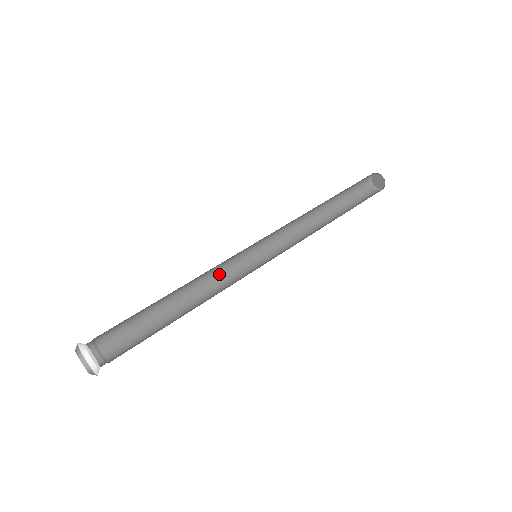
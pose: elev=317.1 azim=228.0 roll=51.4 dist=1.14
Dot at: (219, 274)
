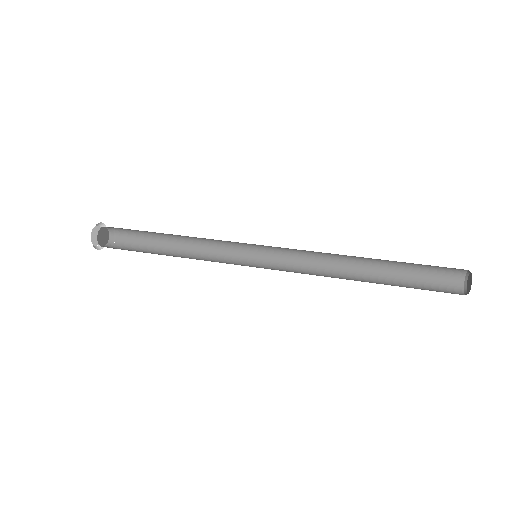
Dot at: (223, 247)
